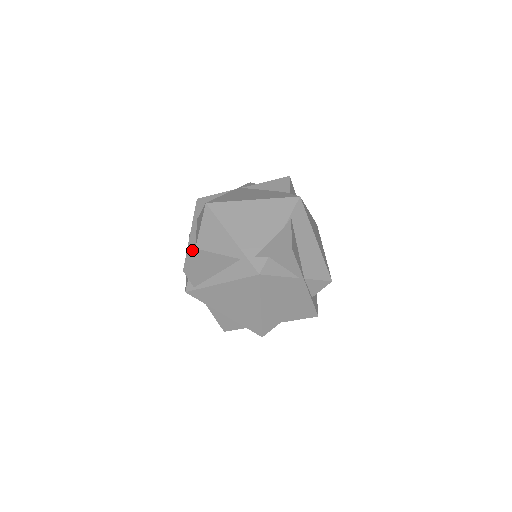
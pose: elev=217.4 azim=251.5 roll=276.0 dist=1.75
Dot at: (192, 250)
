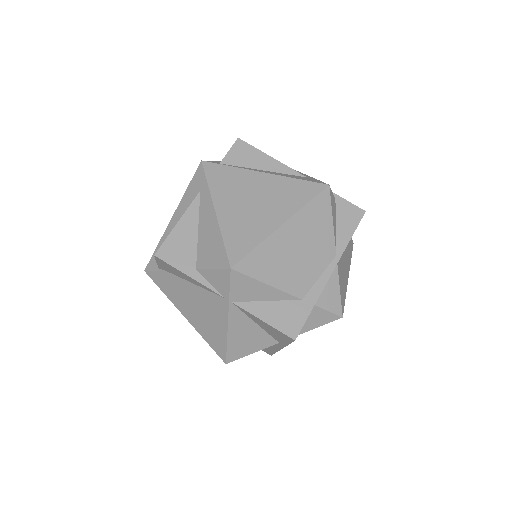
Dot at: occluded
